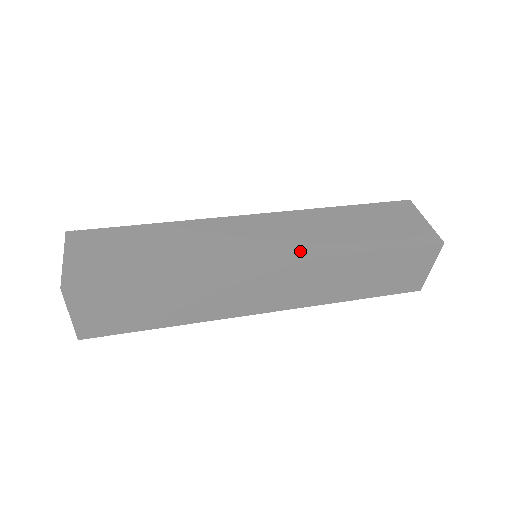
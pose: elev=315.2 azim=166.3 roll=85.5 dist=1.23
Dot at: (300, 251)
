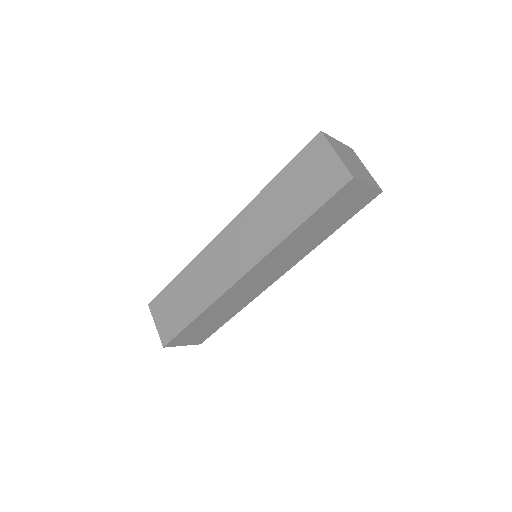
Dot at: occluded
